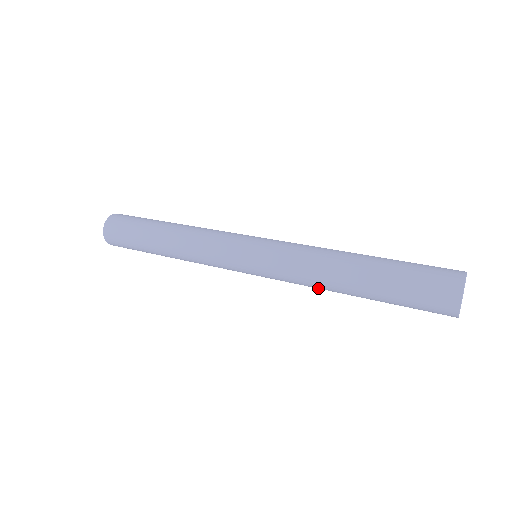
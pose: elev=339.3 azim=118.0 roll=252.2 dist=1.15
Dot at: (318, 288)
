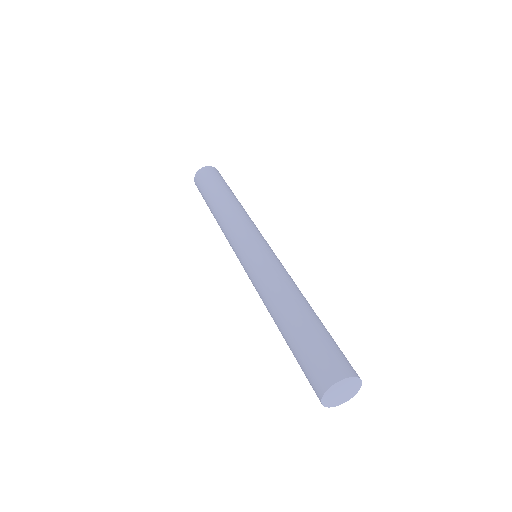
Dot at: occluded
